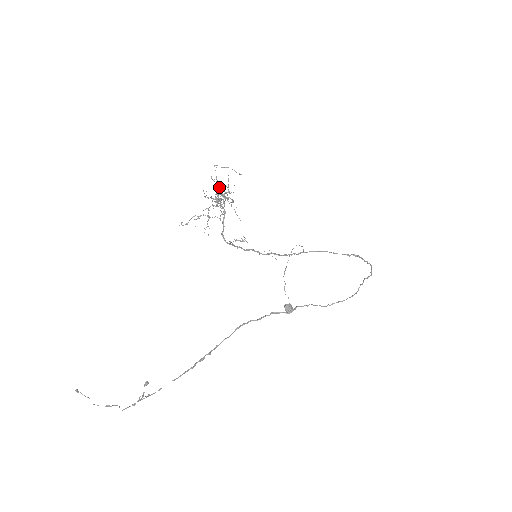
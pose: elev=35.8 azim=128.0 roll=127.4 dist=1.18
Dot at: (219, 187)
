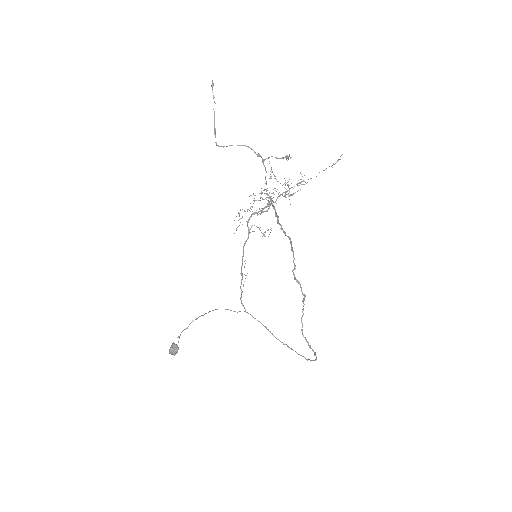
Dot at: occluded
